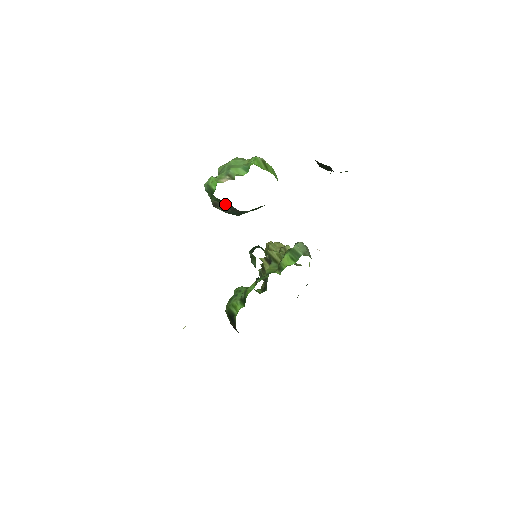
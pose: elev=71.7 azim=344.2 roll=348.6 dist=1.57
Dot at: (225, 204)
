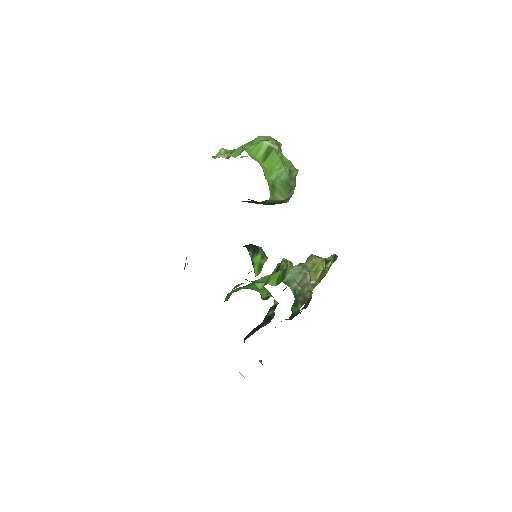
Dot at: occluded
